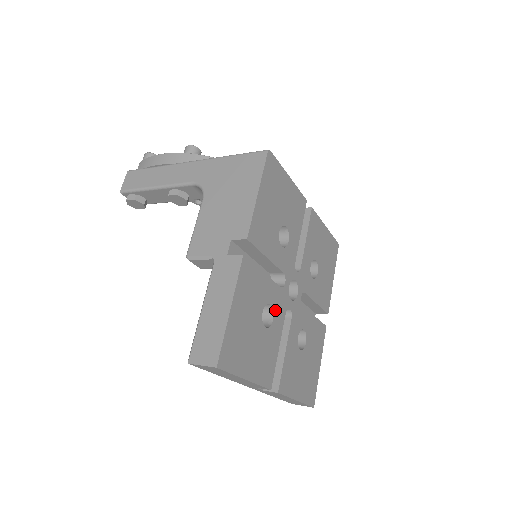
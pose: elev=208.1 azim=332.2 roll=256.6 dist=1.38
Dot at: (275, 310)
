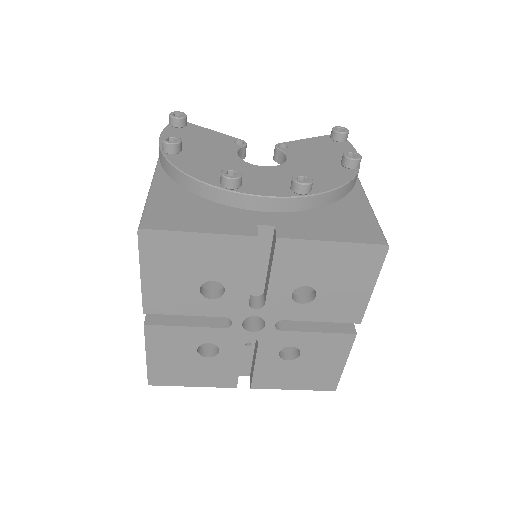
Dot at: (221, 344)
